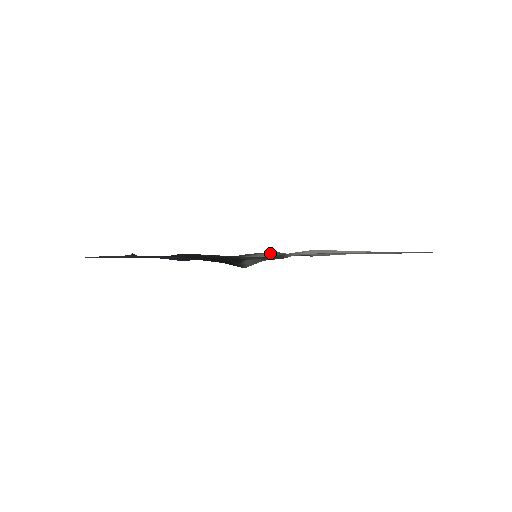
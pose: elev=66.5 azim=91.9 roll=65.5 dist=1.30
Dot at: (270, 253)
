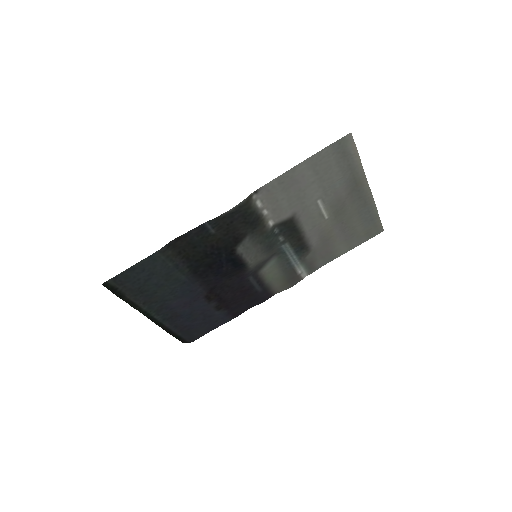
Dot at: (270, 254)
